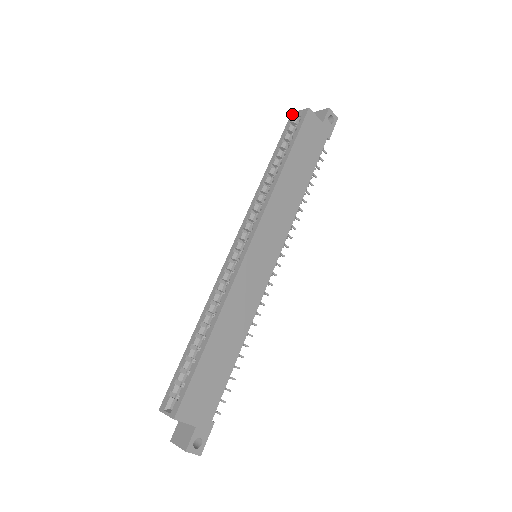
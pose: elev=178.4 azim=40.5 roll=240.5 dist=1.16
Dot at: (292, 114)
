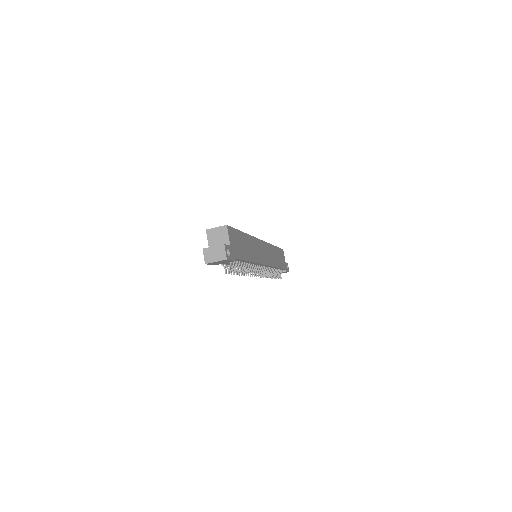
Dot at: occluded
